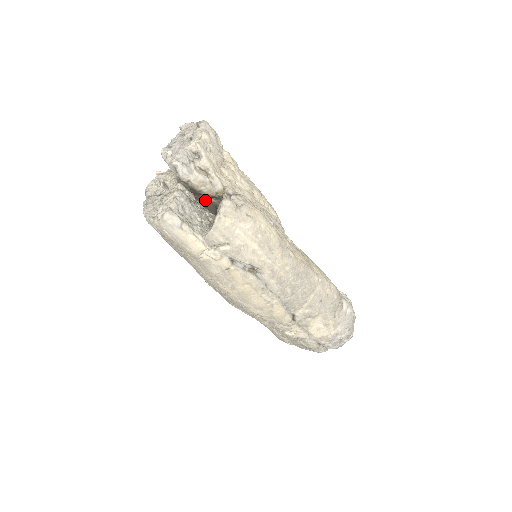
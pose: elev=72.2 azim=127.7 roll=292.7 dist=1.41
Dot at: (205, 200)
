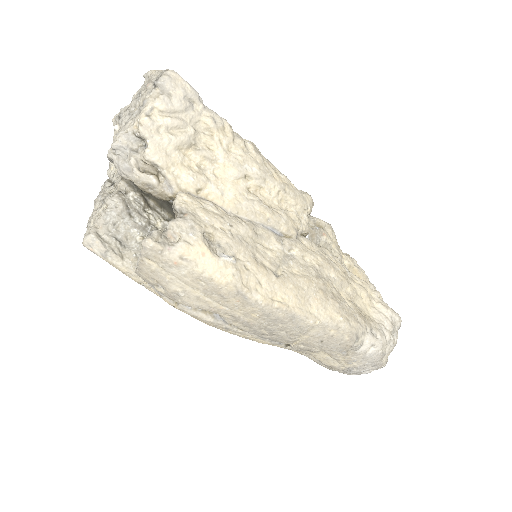
Dot at: occluded
